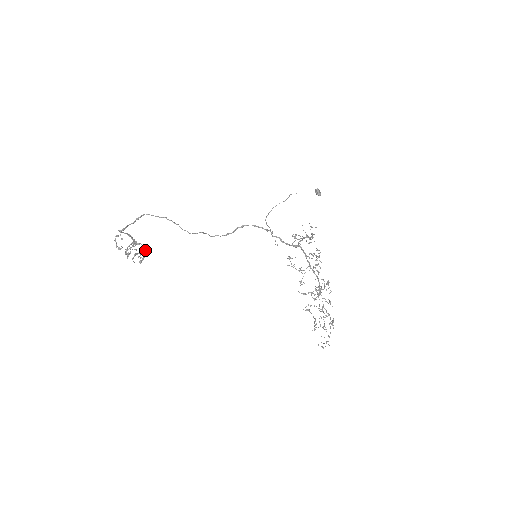
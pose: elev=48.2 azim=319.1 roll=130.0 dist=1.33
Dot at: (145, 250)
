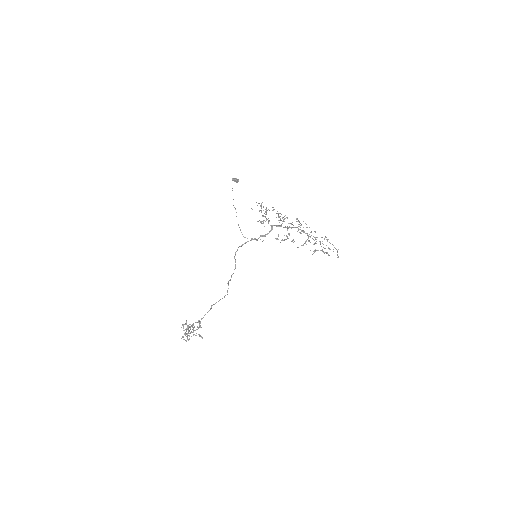
Dot at: occluded
